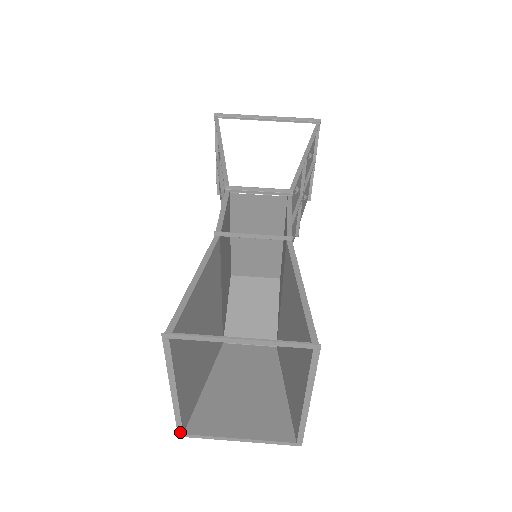
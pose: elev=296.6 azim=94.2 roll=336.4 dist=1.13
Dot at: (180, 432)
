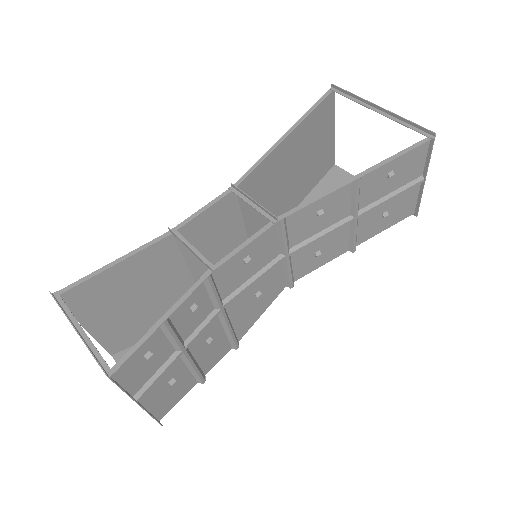
Dot at: (110, 353)
